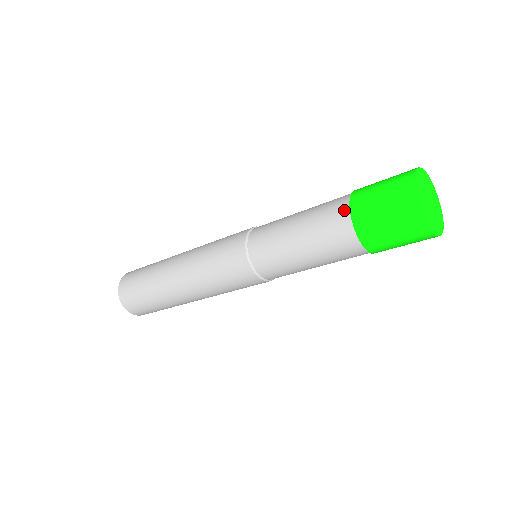
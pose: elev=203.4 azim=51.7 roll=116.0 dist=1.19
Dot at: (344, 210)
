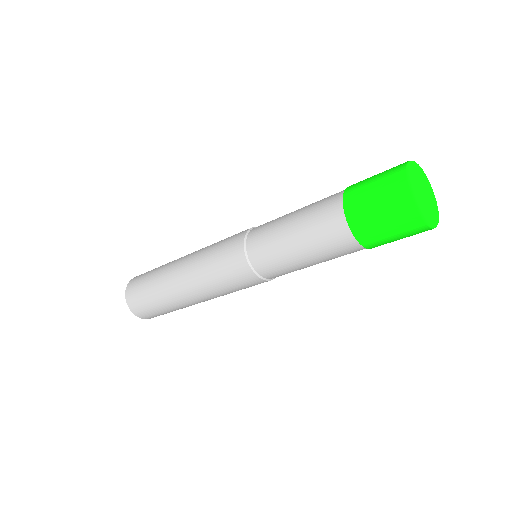
Dot at: (341, 224)
